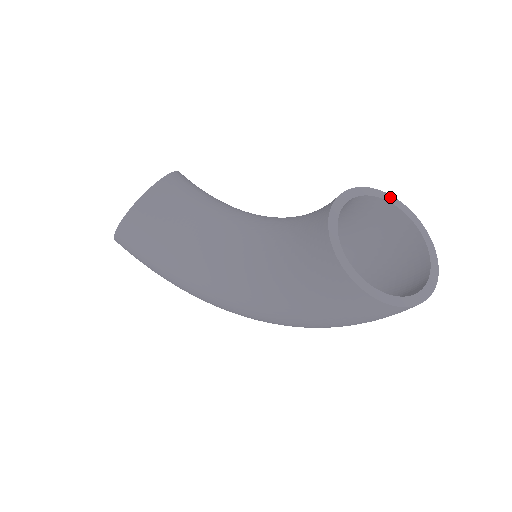
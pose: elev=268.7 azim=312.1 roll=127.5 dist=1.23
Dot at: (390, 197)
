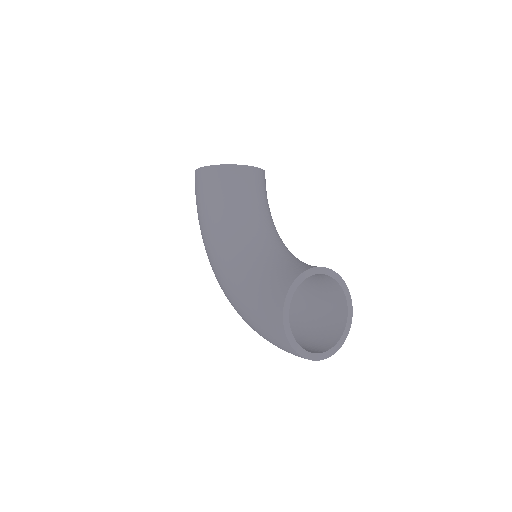
Dot at: (349, 296)
